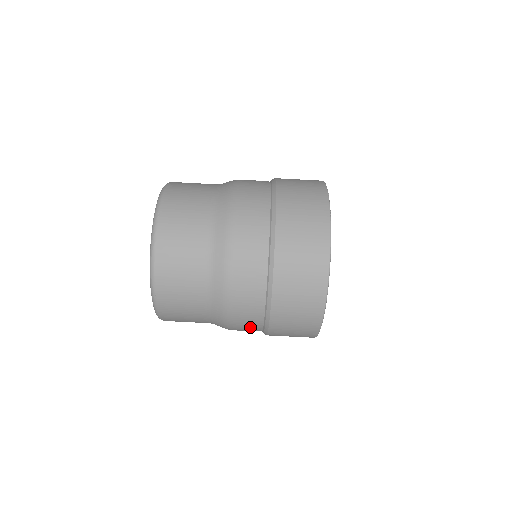
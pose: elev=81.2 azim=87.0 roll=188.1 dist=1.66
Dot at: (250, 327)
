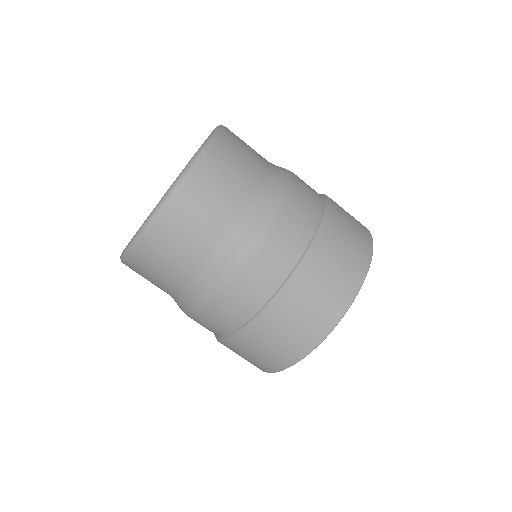
Dot at: occluded
